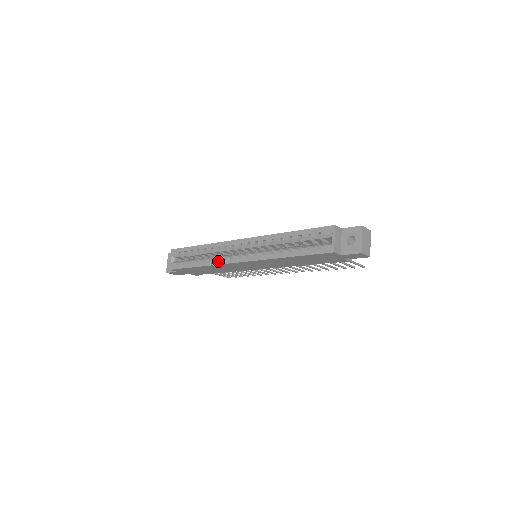
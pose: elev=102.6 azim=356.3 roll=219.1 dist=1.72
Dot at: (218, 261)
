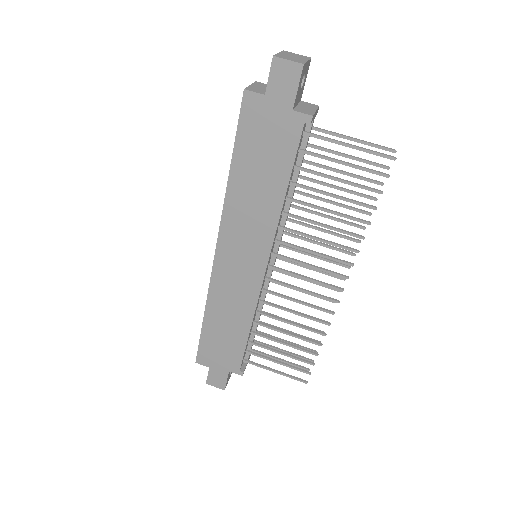
Dot at: (210, 284)
